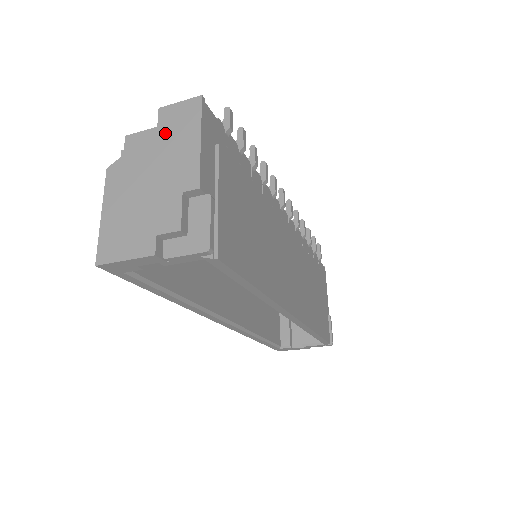
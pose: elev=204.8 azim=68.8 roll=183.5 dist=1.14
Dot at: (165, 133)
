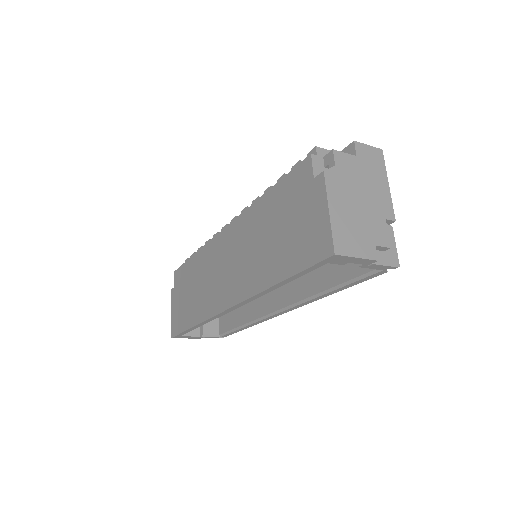
Dot at: (364, 165)
